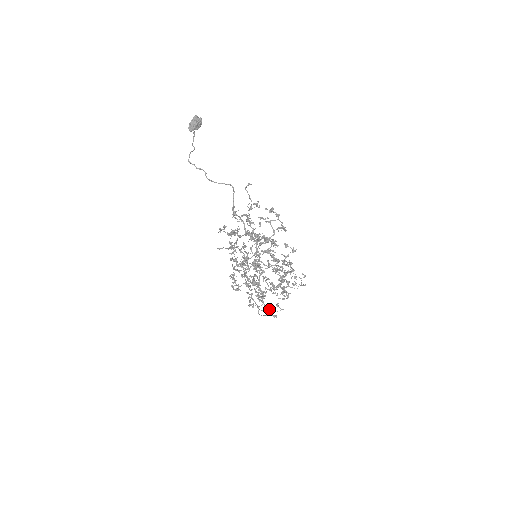
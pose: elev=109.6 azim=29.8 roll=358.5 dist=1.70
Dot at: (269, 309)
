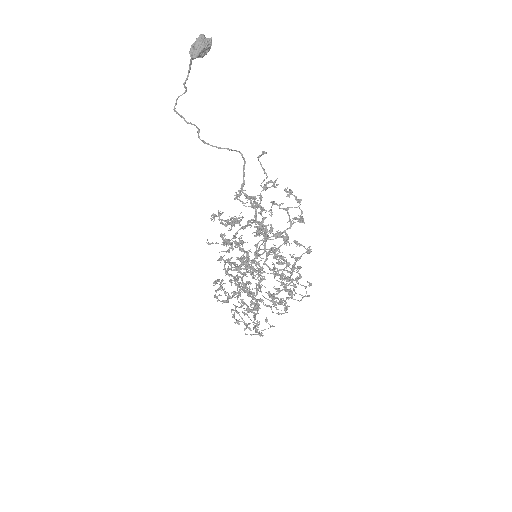
Dot at: occluded
